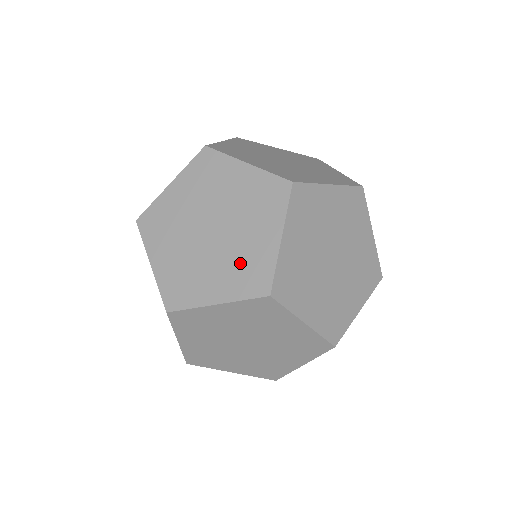
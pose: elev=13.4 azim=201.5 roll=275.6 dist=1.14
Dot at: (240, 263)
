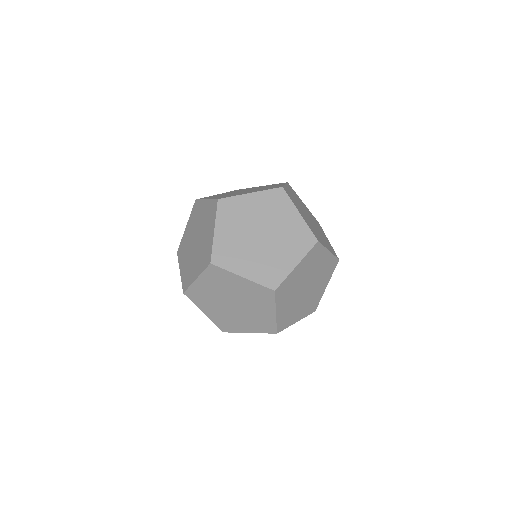
Dot at: (291, 239)
